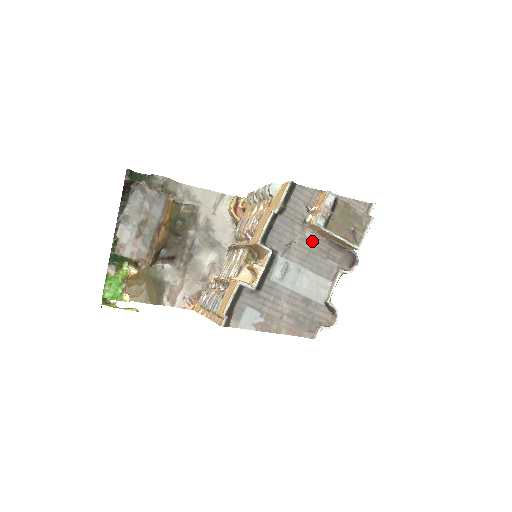
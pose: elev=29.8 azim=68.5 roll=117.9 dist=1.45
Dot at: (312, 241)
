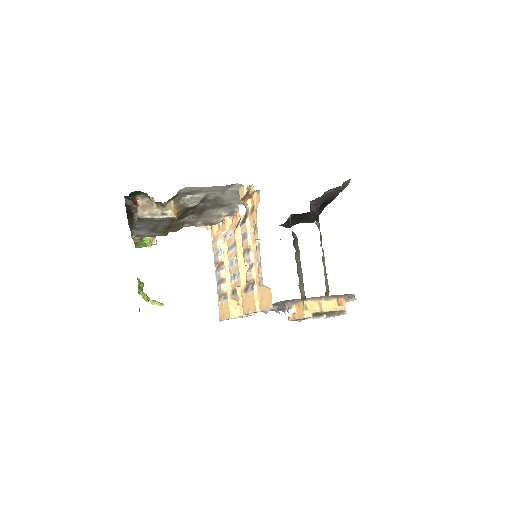
Dot at: occluded
